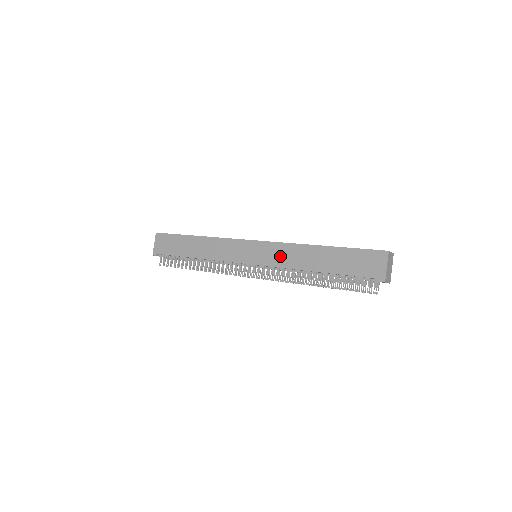
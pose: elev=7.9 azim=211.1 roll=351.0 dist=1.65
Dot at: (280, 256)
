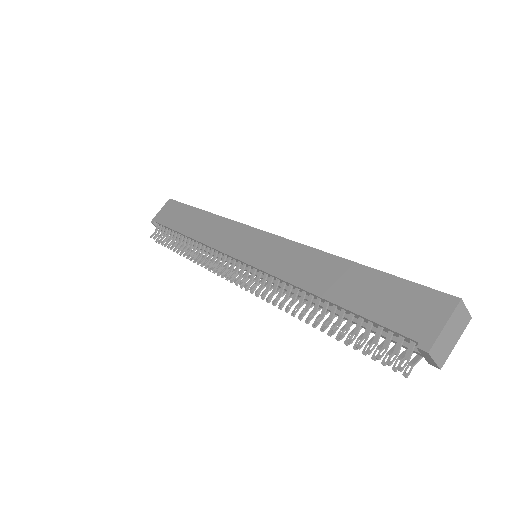
Dot at: (282, 259)
